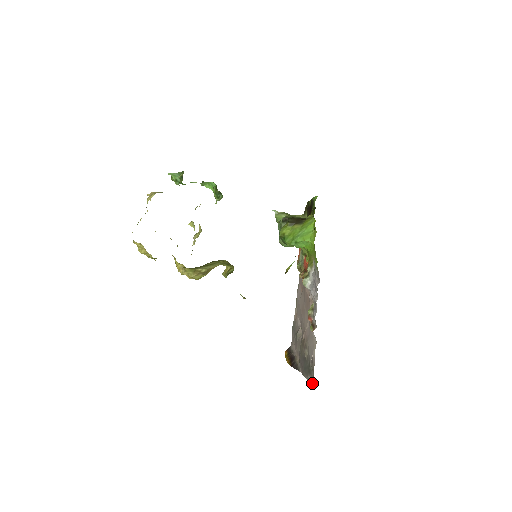
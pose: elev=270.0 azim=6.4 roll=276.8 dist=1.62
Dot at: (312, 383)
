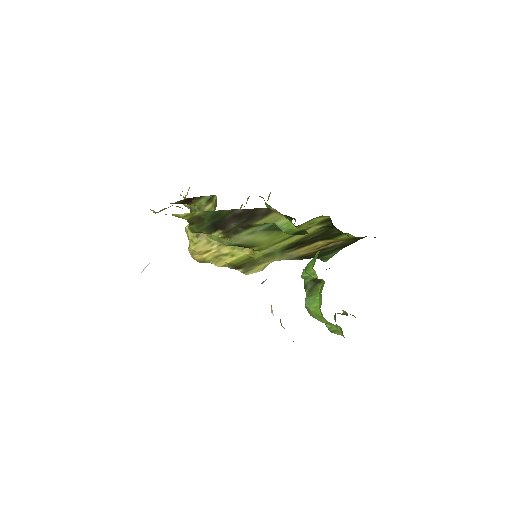
Dot at: occluded
